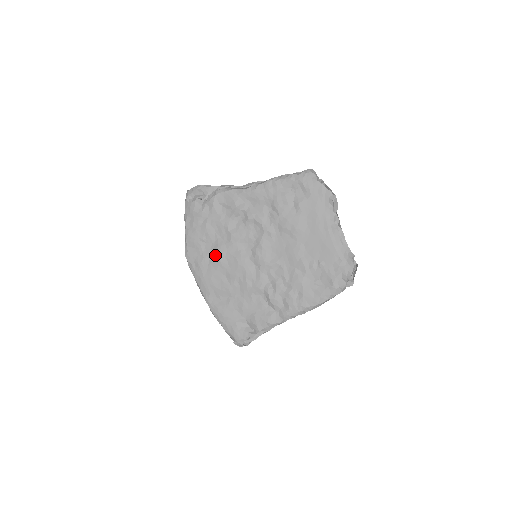
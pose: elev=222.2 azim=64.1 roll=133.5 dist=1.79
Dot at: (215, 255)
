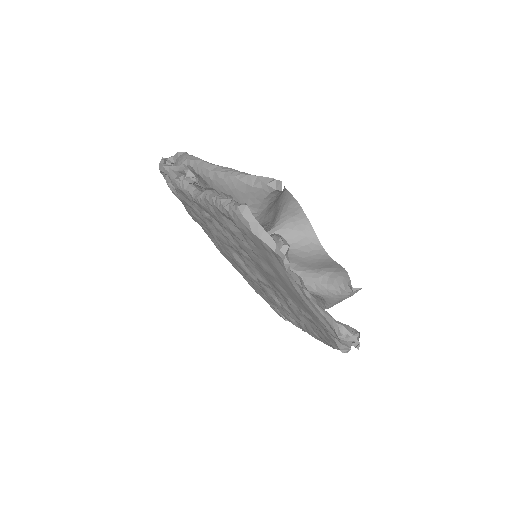
Dot at: occluded
